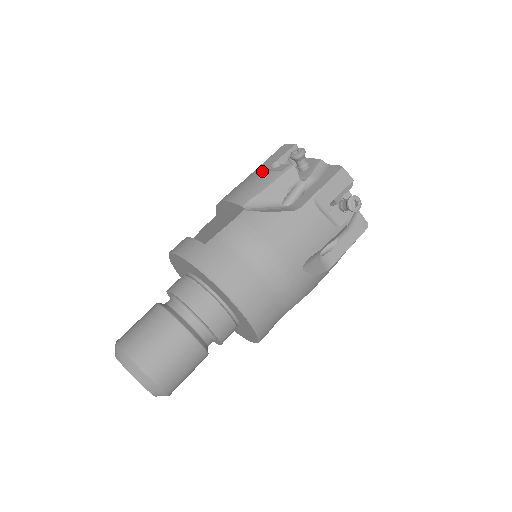
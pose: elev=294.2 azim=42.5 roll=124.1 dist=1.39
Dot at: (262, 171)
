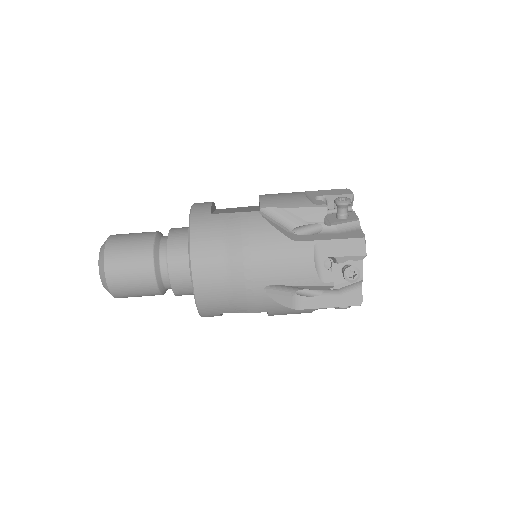
Dot at: (305, 194)
